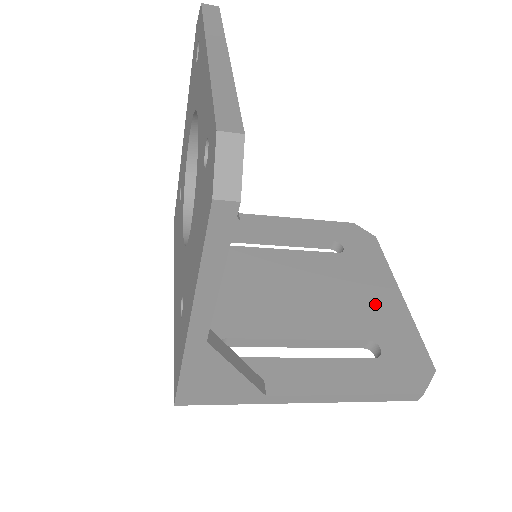
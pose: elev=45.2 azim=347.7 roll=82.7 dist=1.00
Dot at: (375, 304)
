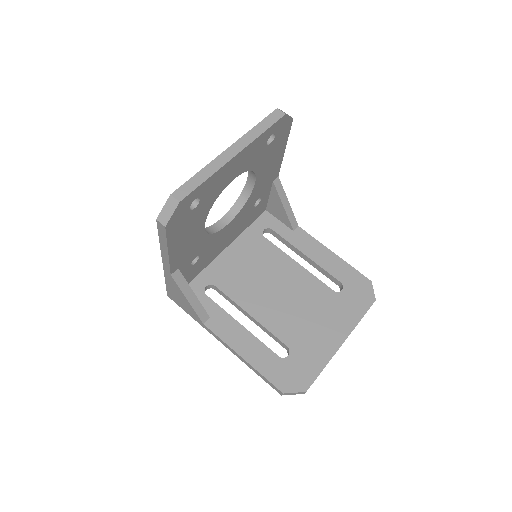
Dot at: (317, 333)
